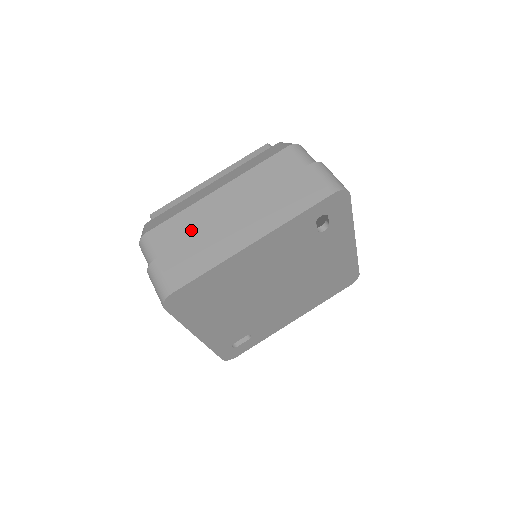
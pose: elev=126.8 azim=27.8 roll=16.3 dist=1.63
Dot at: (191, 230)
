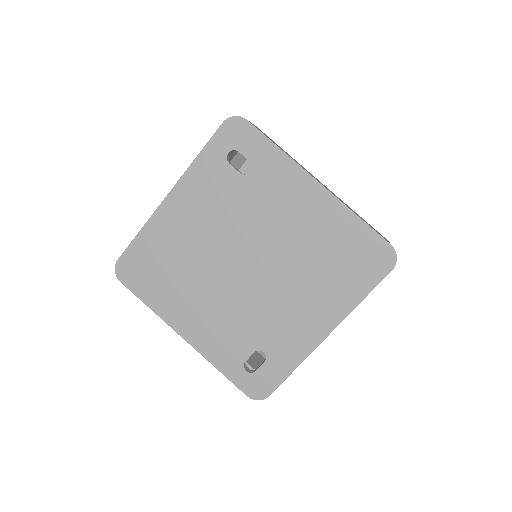
Dot at: occluded
